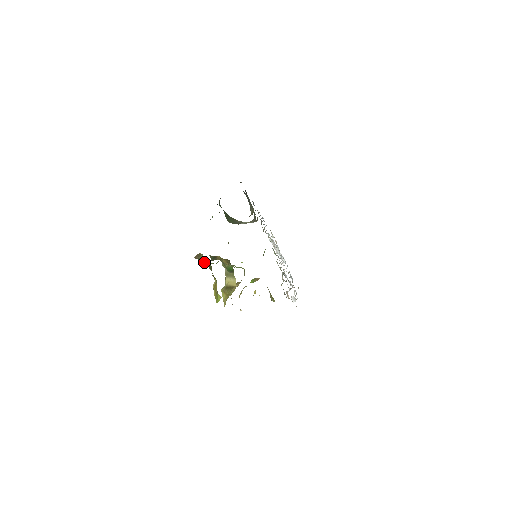
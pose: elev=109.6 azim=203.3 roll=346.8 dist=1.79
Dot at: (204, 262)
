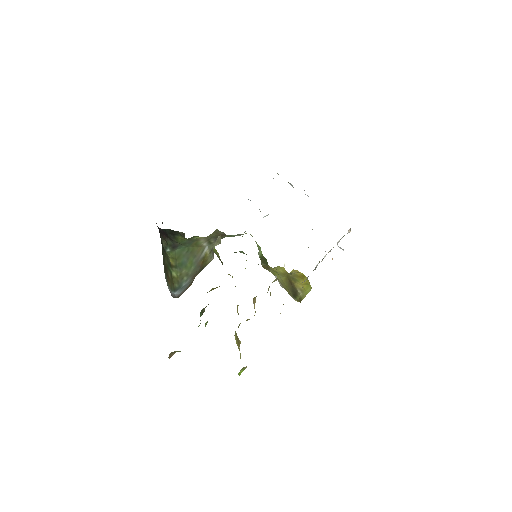
Dot at: occluded
